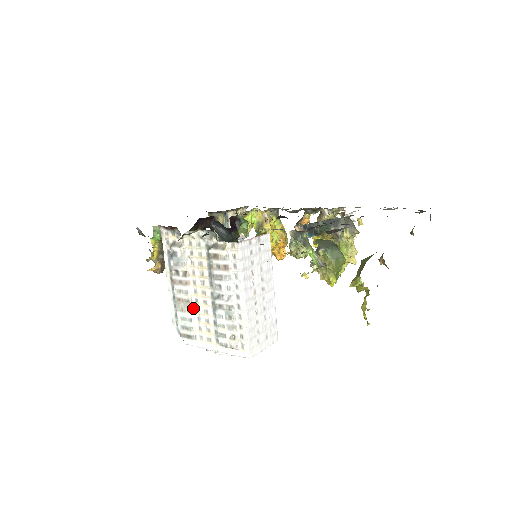
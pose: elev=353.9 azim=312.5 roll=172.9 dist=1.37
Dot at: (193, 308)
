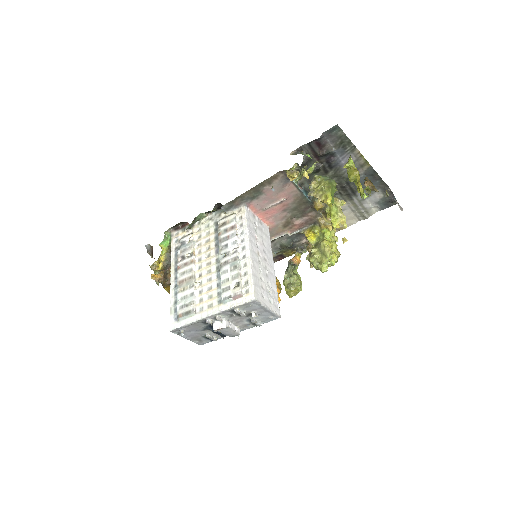
Dot at: (196, 283)
